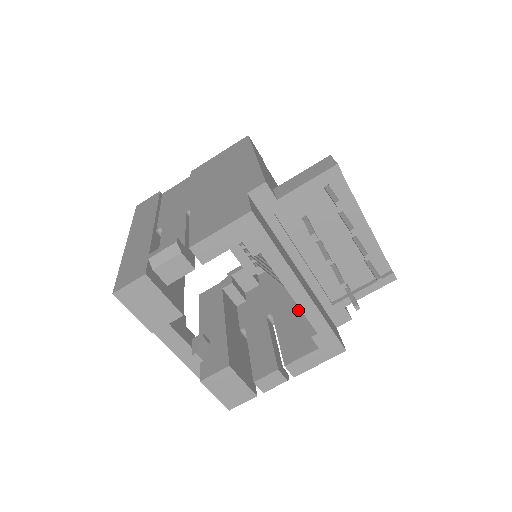
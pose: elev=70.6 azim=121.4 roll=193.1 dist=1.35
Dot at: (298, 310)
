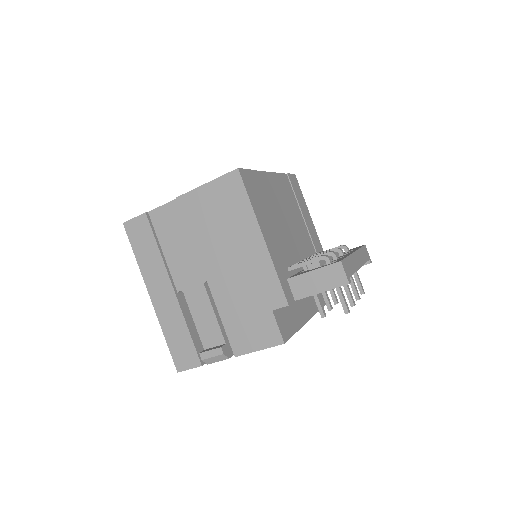
Dot at: occluded
